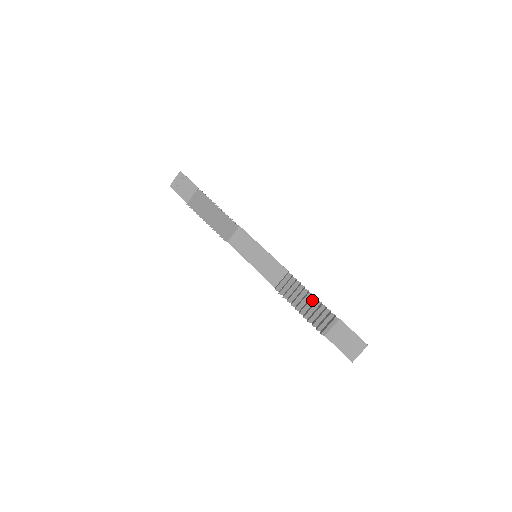
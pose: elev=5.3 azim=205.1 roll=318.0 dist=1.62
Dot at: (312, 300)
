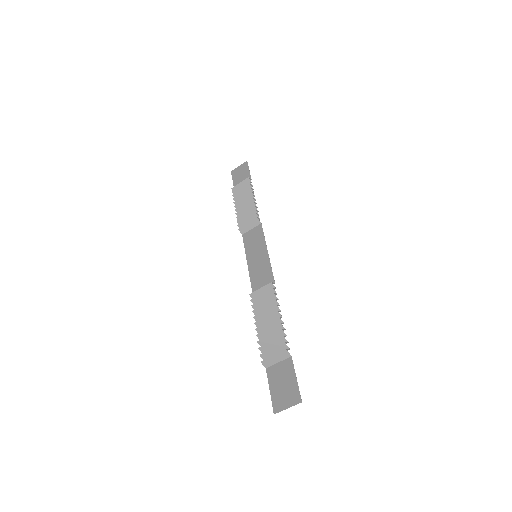
Dot at: (276, 321)
